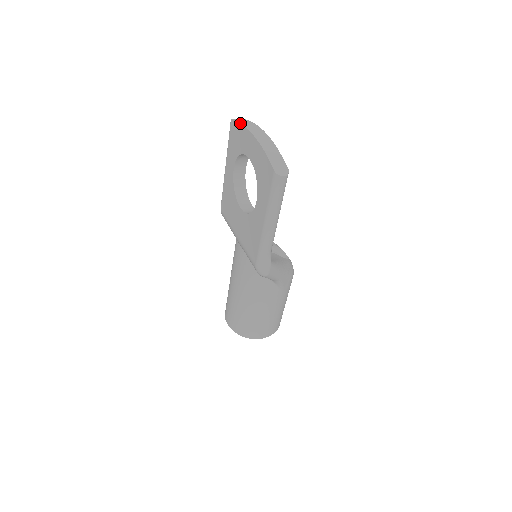
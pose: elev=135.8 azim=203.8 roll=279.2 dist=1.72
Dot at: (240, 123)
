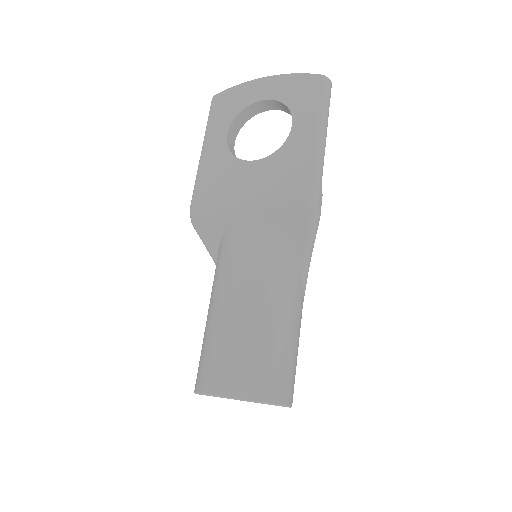
Dot at: occluded
